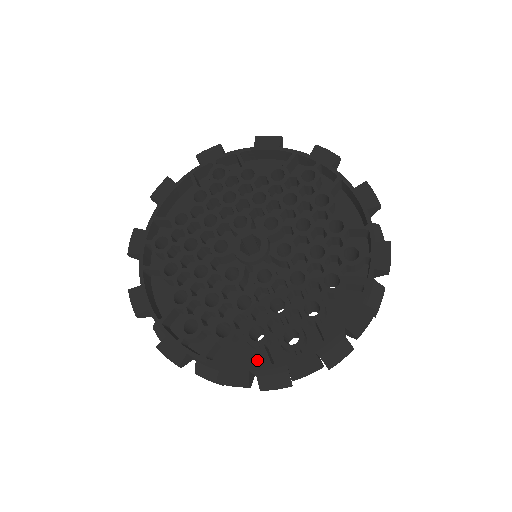
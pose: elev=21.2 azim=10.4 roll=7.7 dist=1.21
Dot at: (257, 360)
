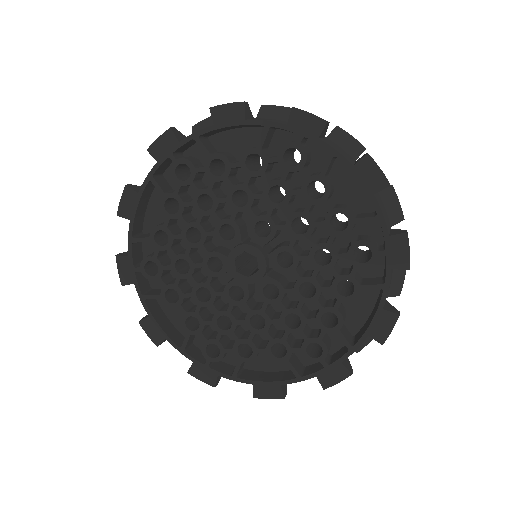
Dot at: occluded
